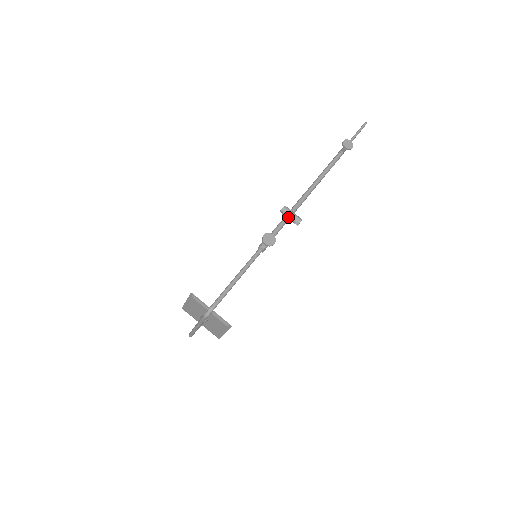
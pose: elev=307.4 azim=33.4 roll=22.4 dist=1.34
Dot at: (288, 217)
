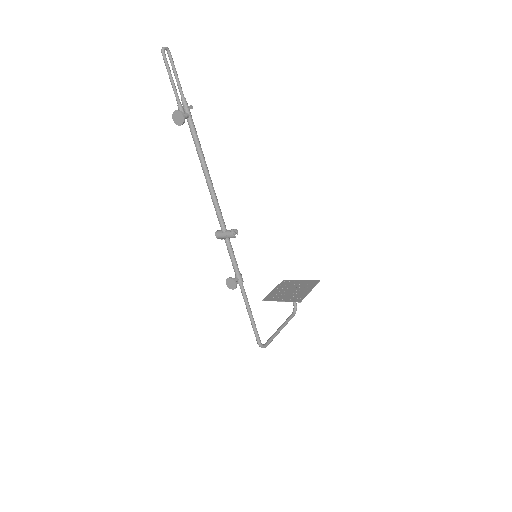
Dot at: (226, 240)
